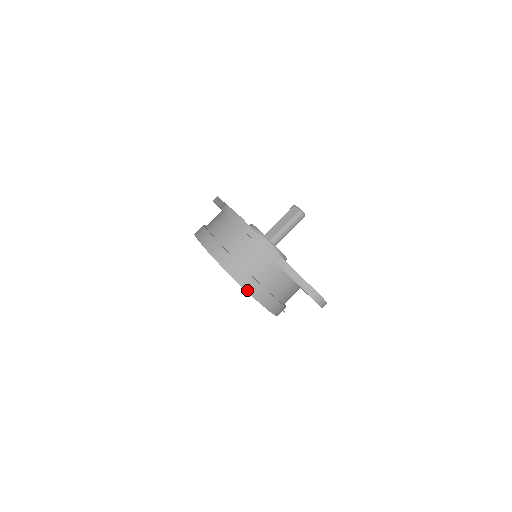
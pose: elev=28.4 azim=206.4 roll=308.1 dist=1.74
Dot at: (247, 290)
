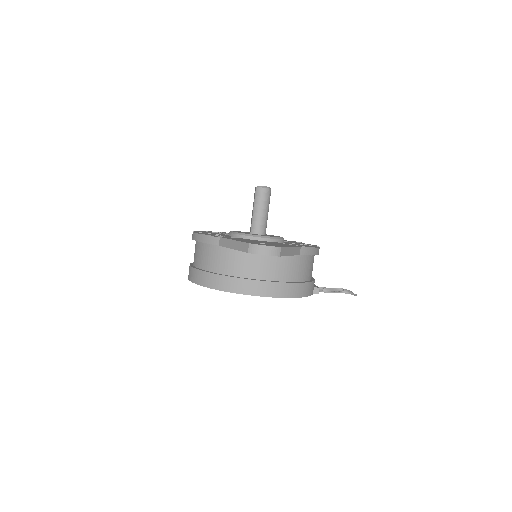
Dot at: (214, 288)
